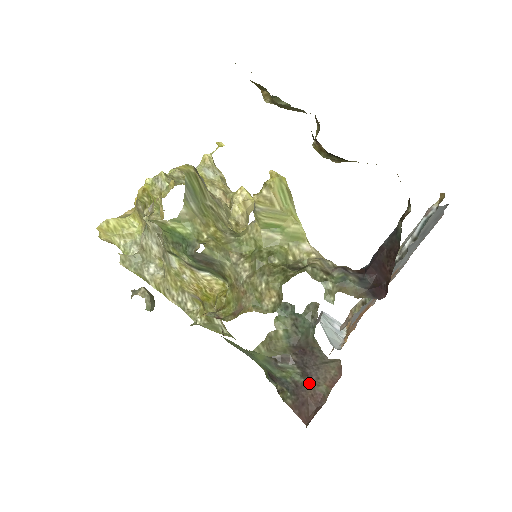
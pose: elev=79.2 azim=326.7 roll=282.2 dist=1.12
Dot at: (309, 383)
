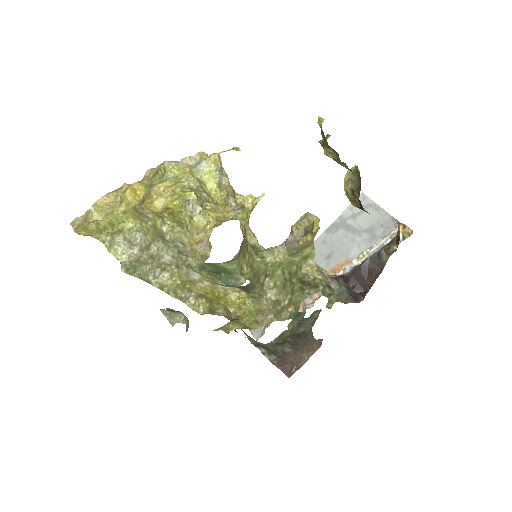
Dot at: (295, 352)
